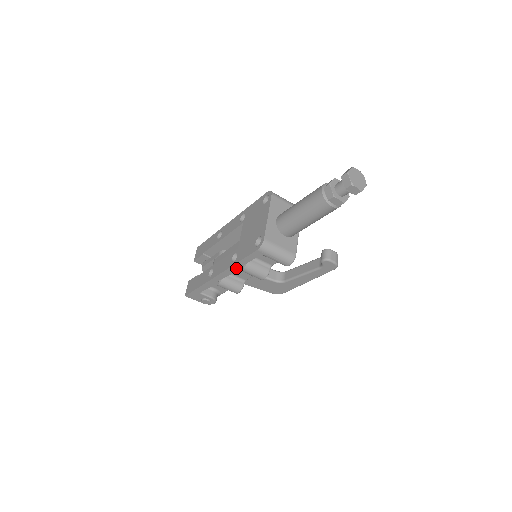
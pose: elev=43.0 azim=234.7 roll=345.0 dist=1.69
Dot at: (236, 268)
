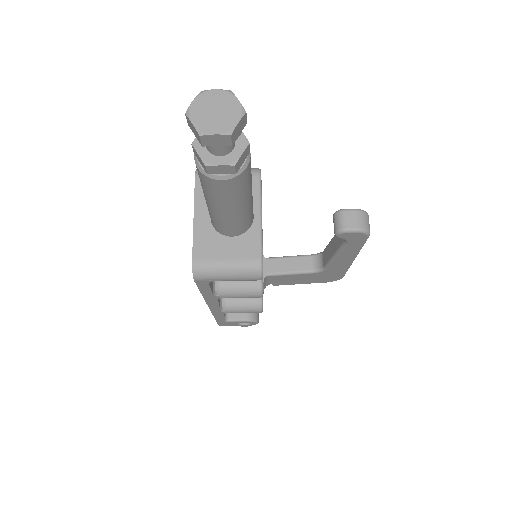
Dot at: (212, 298)
